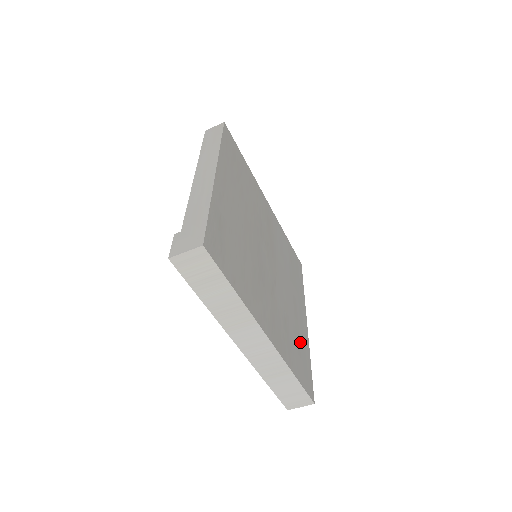
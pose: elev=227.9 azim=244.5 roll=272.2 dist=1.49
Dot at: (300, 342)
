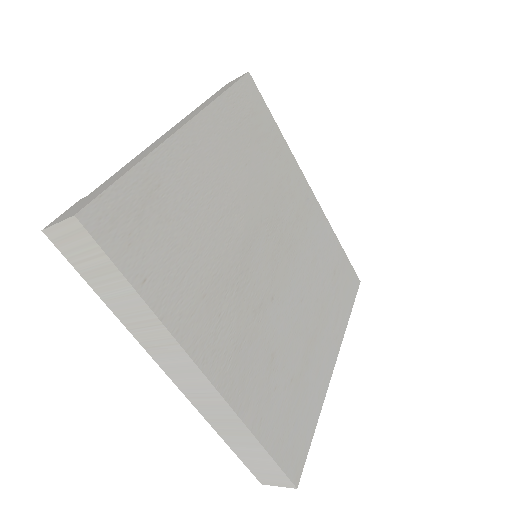
Dot at: (301, 390)
